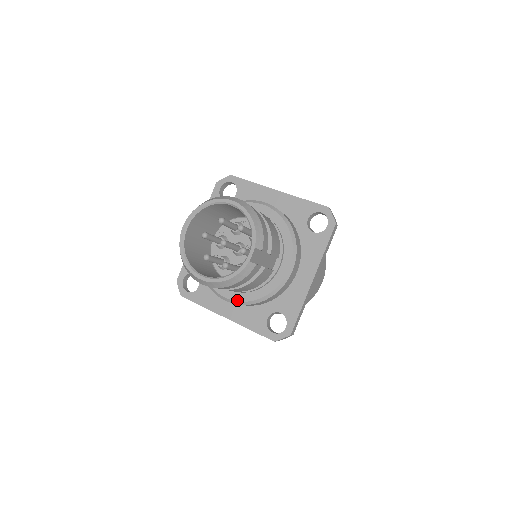
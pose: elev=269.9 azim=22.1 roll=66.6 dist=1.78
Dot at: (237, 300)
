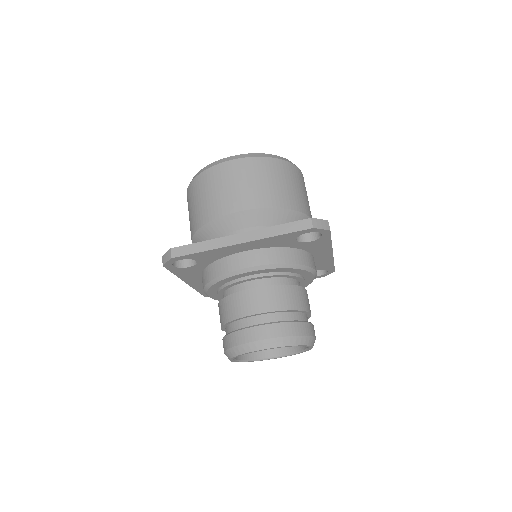
Dot at: occluded
